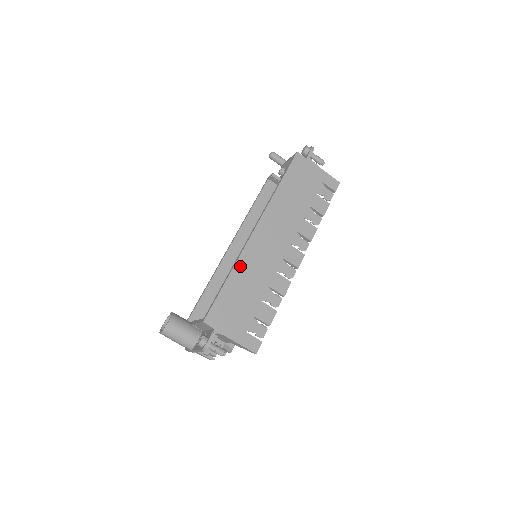
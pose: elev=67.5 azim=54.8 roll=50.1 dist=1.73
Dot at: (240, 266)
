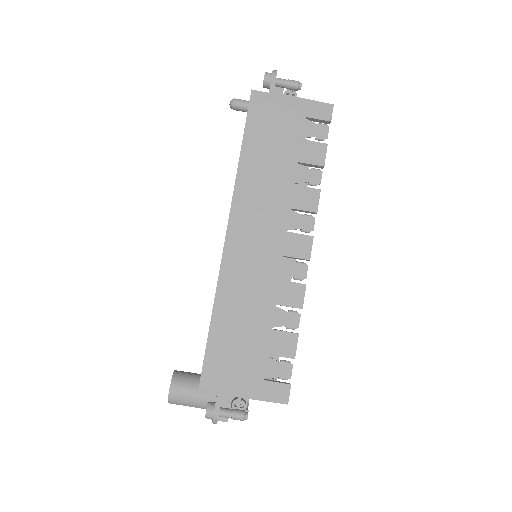
Dot at: (223, 293)
